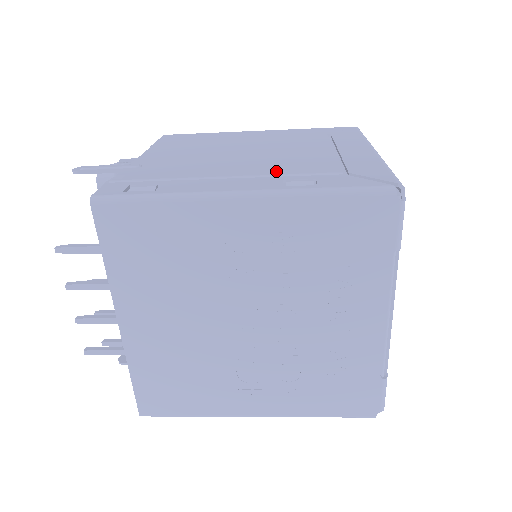
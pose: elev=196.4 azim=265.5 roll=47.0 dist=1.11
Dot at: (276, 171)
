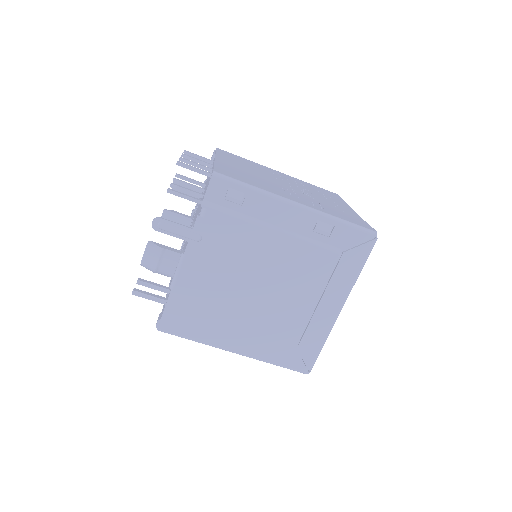
Dot at: occluded
